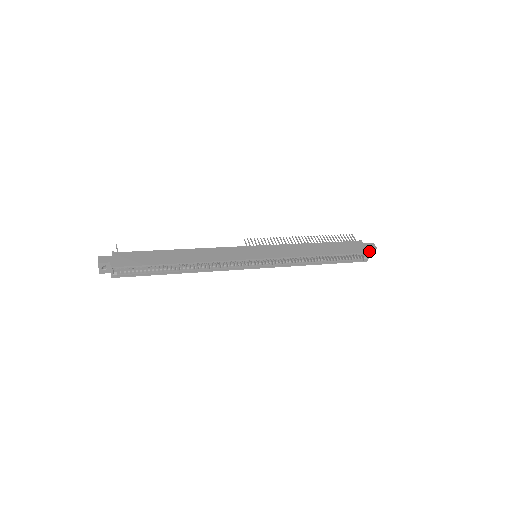
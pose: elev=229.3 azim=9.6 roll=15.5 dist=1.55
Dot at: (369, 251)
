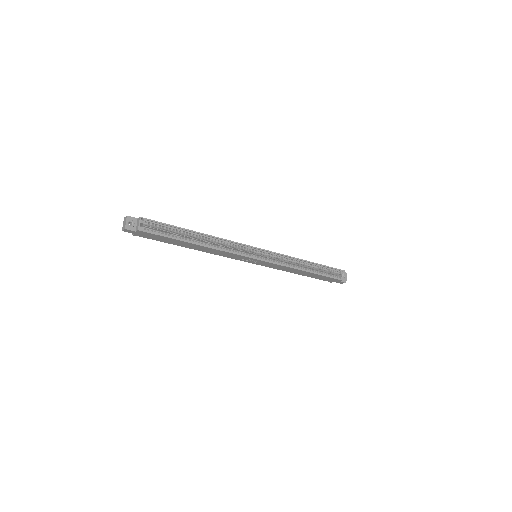
Dot at: (342, 270)
